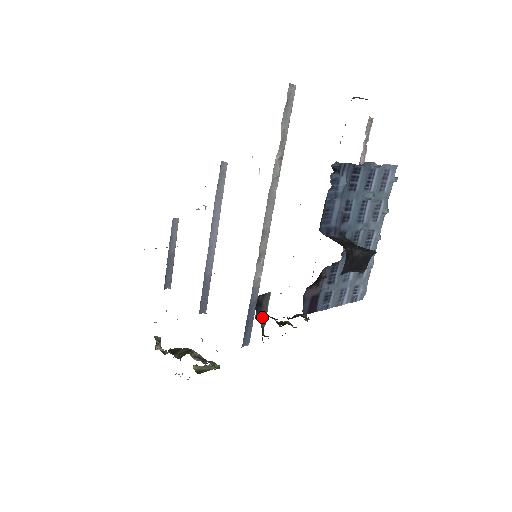
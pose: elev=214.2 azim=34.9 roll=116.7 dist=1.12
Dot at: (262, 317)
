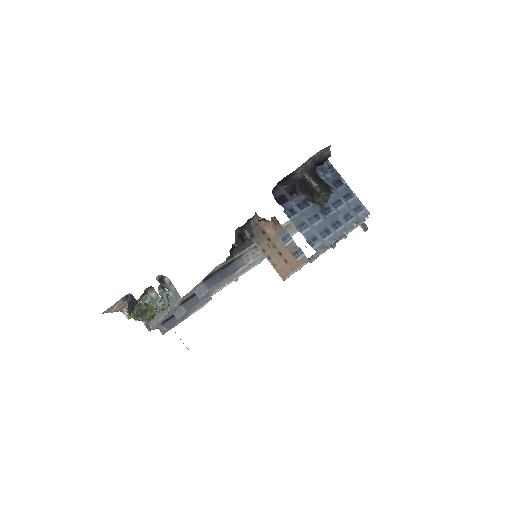
Dot at: (237, 250)
